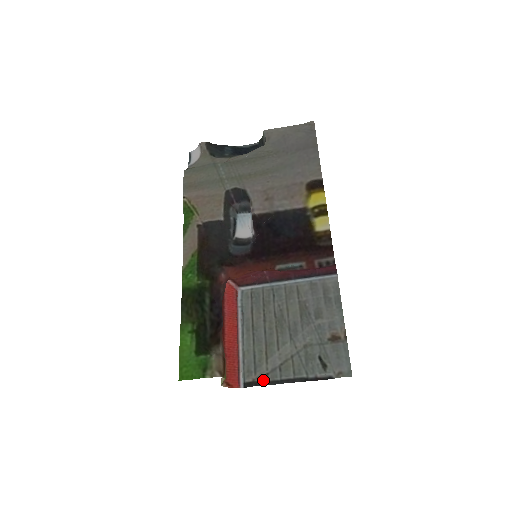
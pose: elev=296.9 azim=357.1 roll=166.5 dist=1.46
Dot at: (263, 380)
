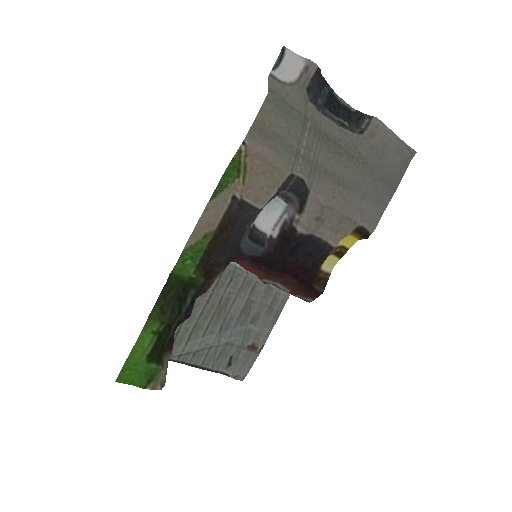
Dot at: (174, 359)
